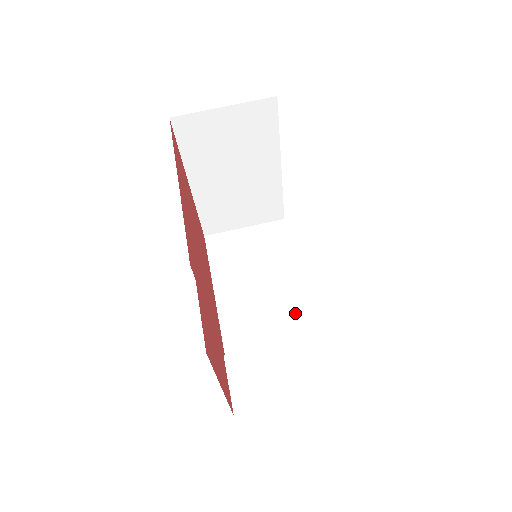
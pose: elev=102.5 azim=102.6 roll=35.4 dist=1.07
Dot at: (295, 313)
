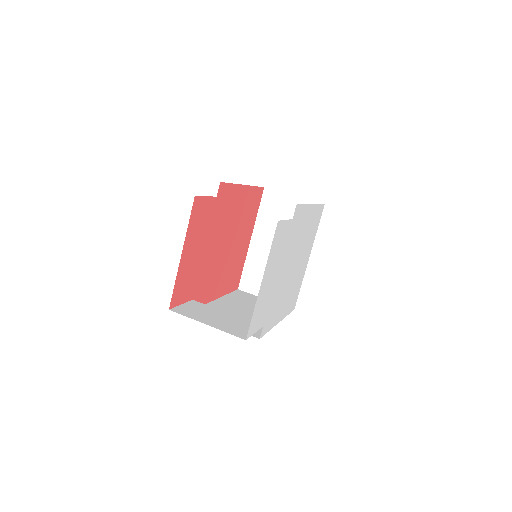
Dot at: occluded
